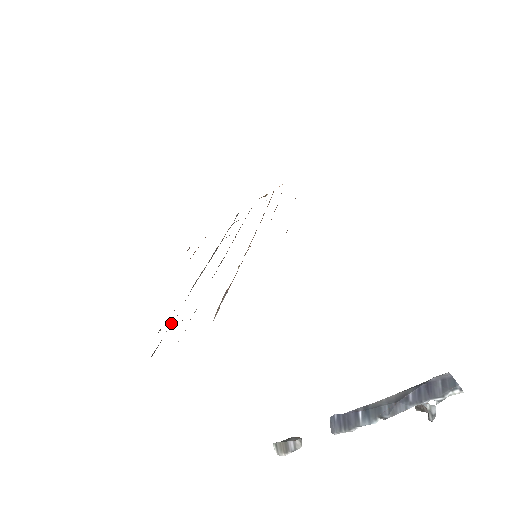
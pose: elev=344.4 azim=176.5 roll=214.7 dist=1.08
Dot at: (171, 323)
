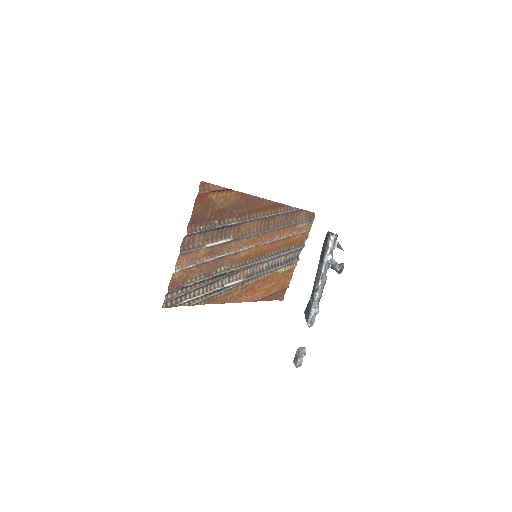
Dot at: (188, 298)
